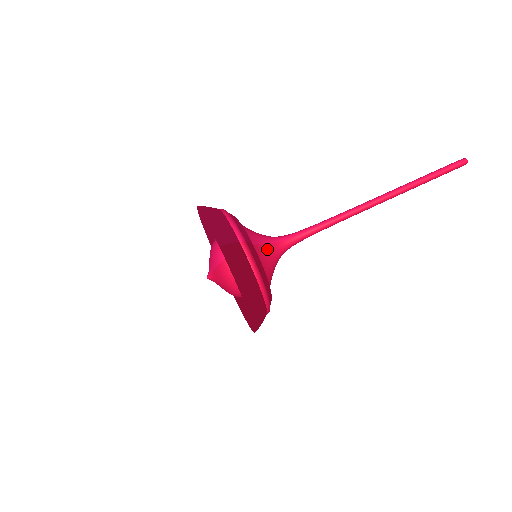
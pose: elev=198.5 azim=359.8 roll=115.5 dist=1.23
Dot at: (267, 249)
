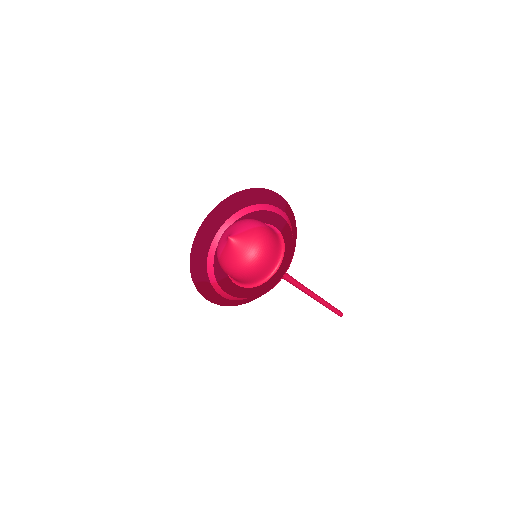
Dot at: occluded
